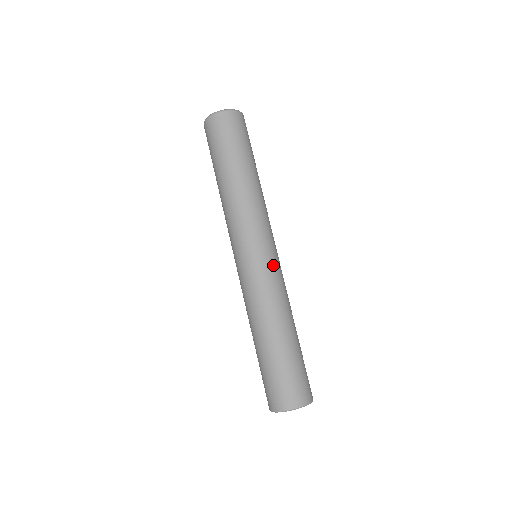
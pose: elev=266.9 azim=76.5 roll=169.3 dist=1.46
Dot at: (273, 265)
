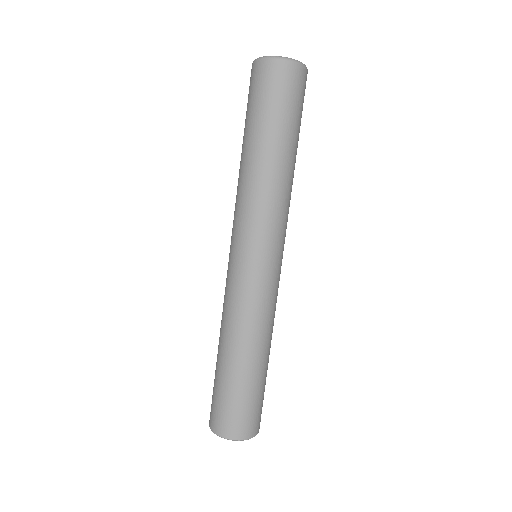
Dot at: (273, 279)
